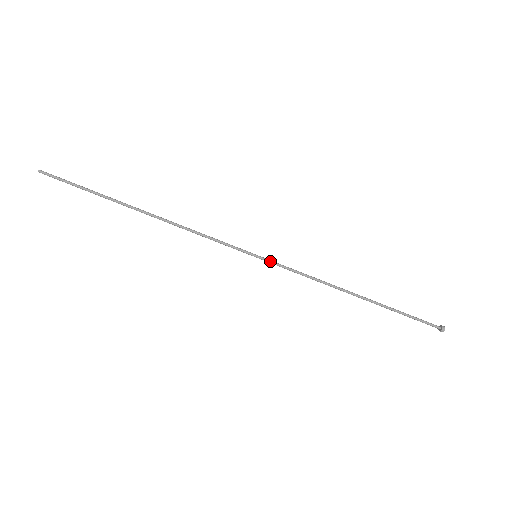
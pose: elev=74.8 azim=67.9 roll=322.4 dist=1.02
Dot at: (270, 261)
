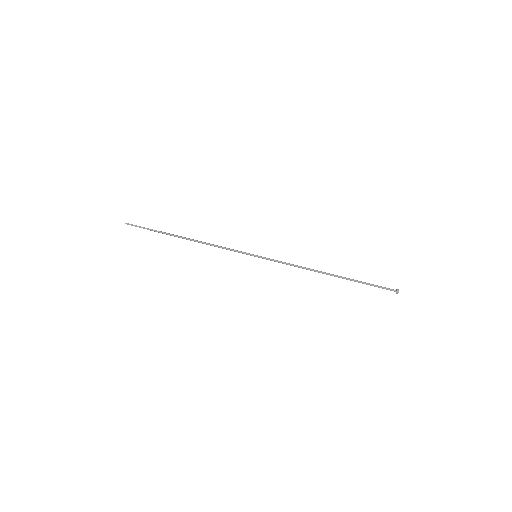
Dot at: (266, 258)
